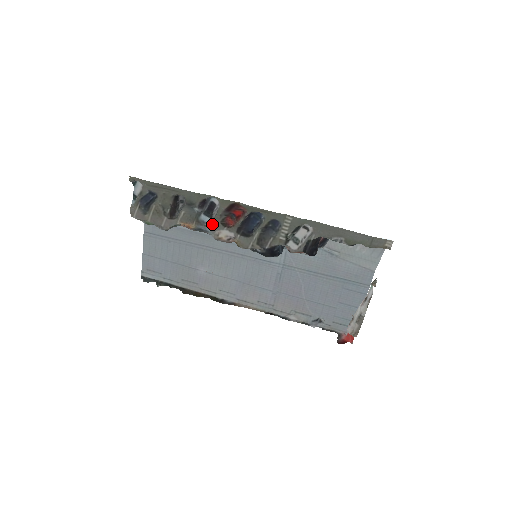
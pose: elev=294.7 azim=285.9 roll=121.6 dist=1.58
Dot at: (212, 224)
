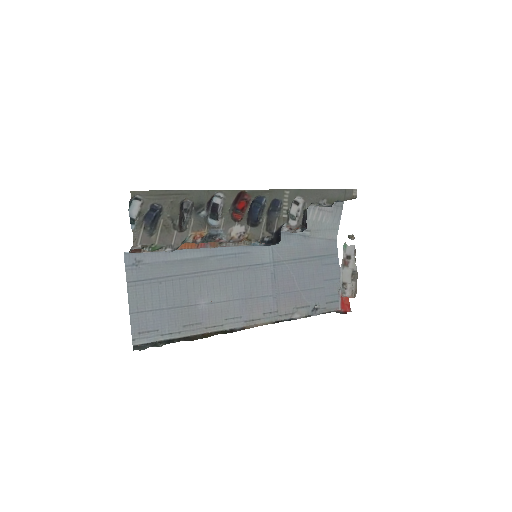
Dot at: (224, 222)
